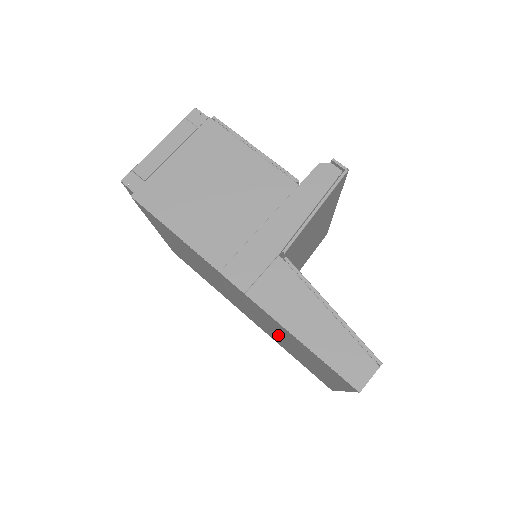
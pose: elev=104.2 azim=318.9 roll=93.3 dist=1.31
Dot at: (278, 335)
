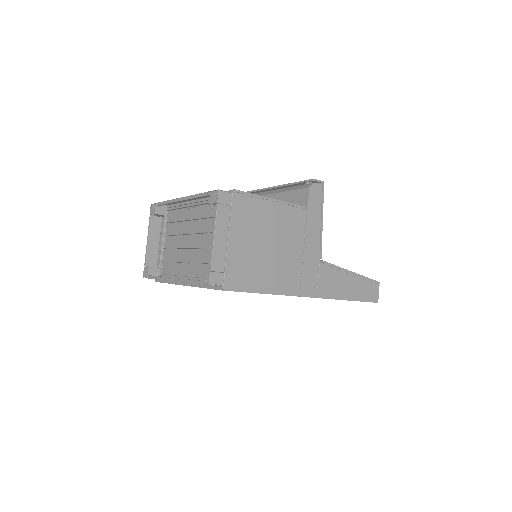
Dot at: occluded
